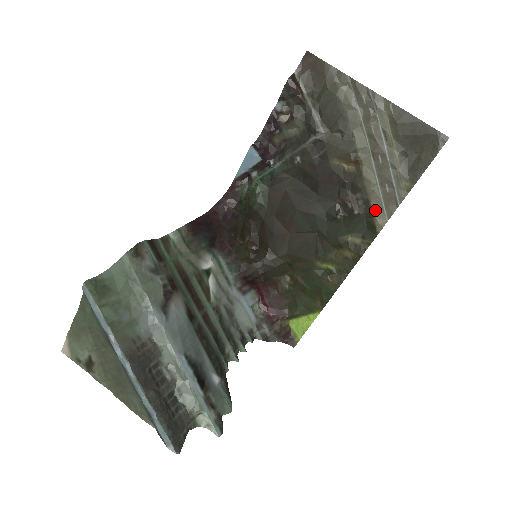
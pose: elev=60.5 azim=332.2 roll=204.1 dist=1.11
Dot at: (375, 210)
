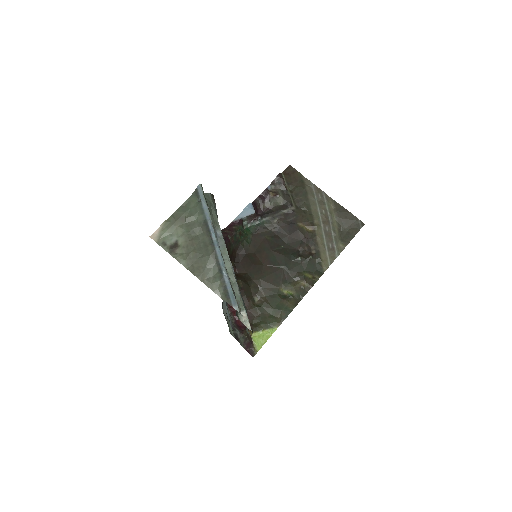
Dot at: (323, 258)
